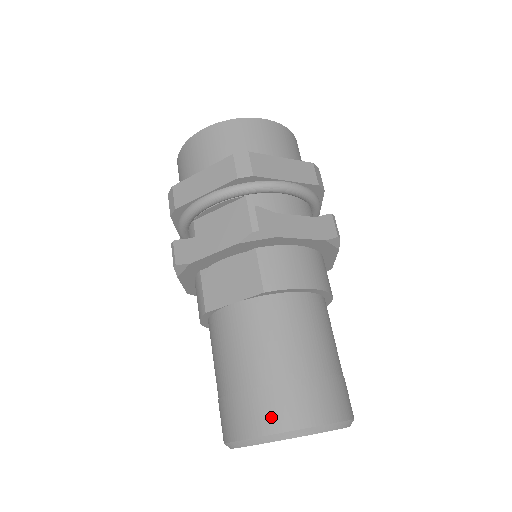
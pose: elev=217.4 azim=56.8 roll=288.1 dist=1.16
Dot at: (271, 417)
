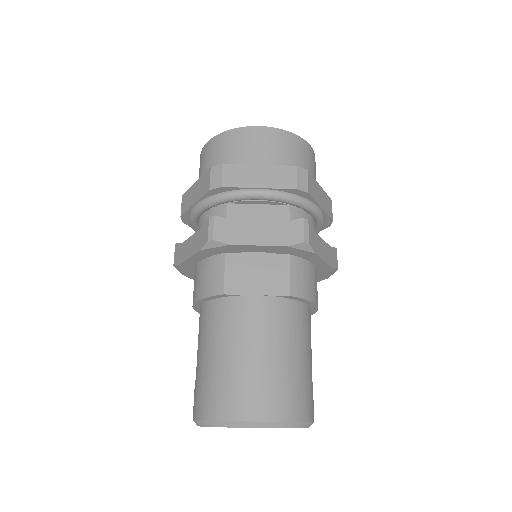
Dot at: (274, 406)
